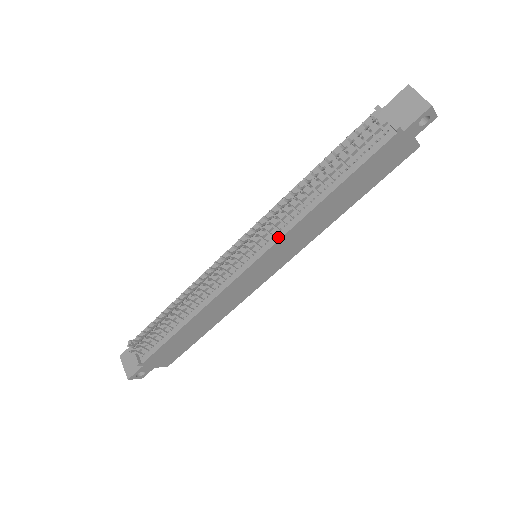
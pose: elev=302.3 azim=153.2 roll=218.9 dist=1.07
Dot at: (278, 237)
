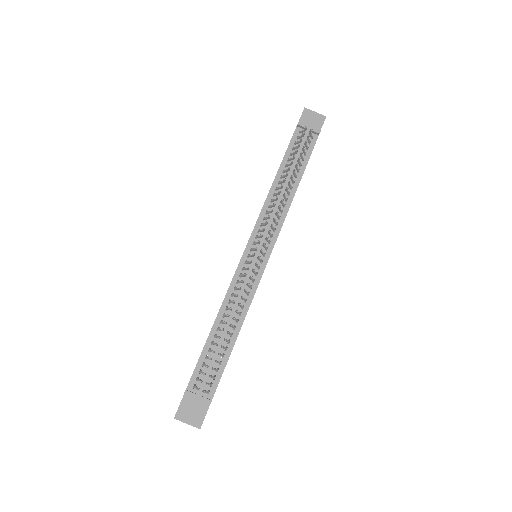
Dot at: (279, 228)
